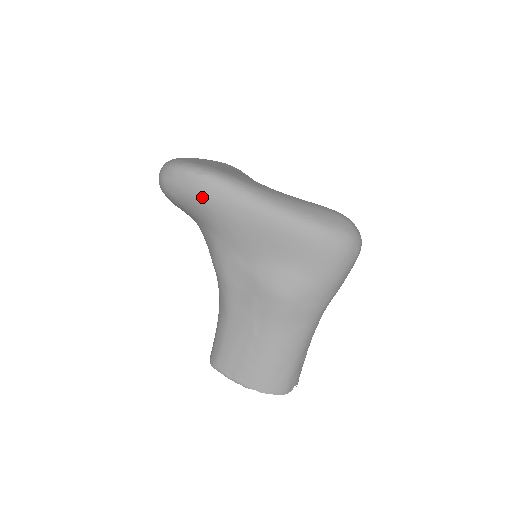
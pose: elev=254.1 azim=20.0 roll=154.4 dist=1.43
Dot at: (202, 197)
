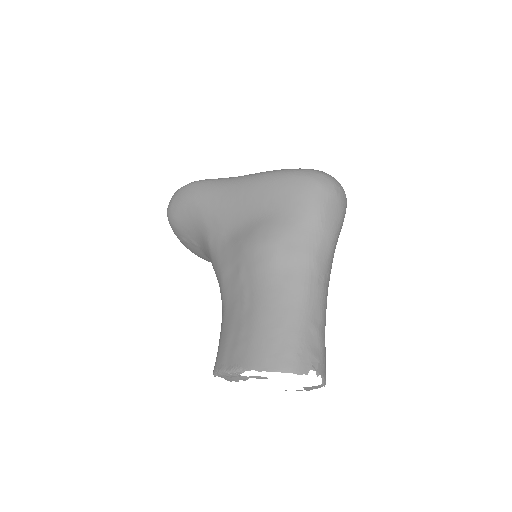
Dot at: (190, 198)
